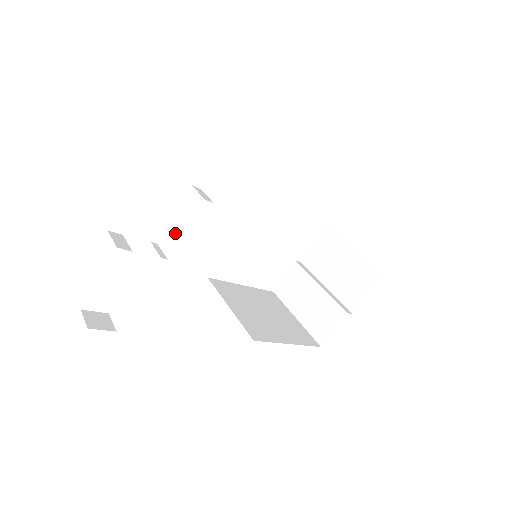
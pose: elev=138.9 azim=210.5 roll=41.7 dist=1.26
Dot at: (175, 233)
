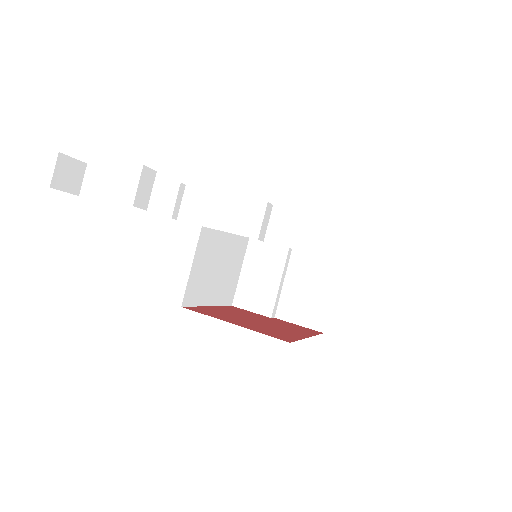
Dot at: (207, 212)
